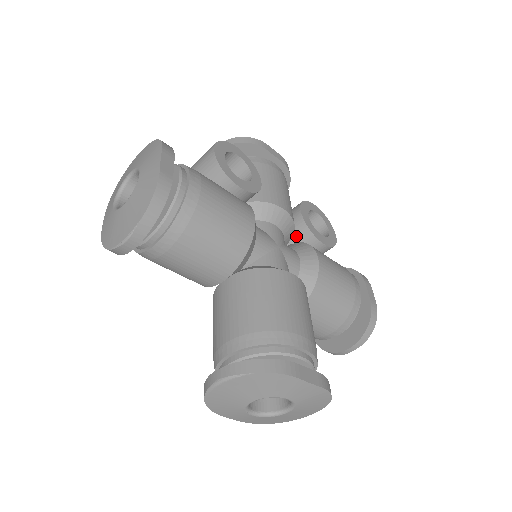
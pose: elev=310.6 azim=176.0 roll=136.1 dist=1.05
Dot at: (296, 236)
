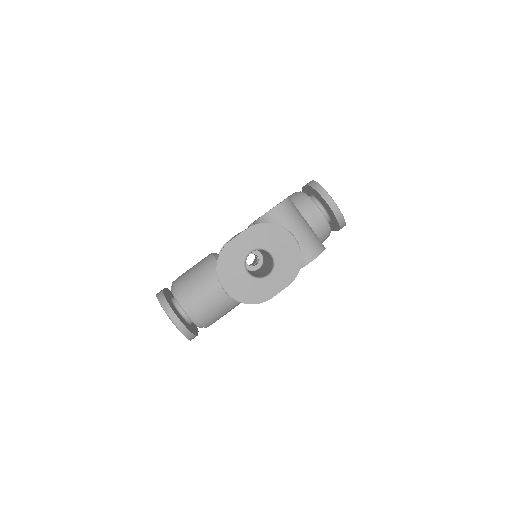
Dot at: occluded
